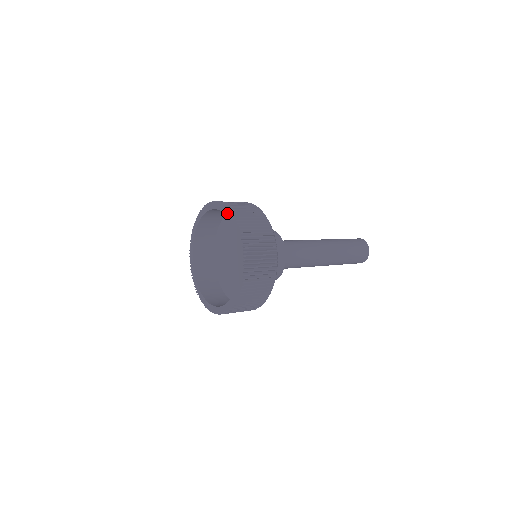
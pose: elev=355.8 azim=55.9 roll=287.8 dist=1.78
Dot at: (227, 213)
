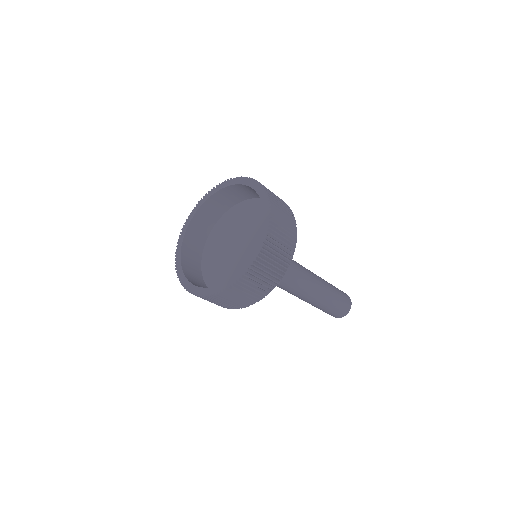
Dot at: (222, 186)
